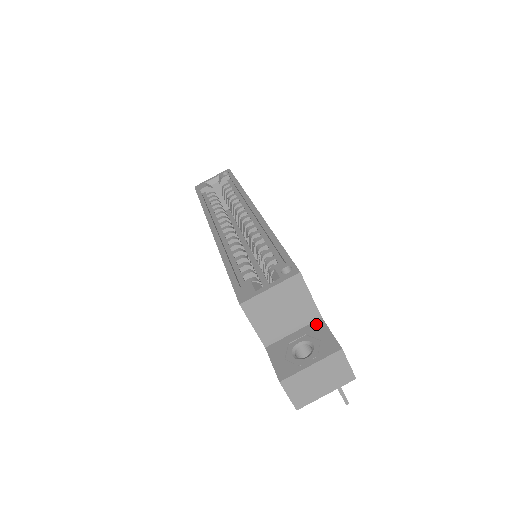
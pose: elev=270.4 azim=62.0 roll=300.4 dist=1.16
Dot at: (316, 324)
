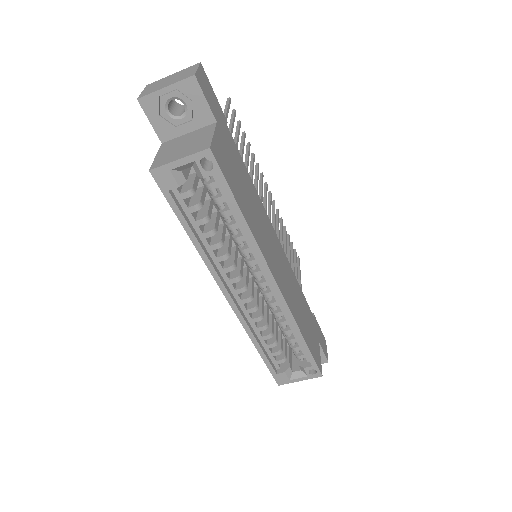
Dot at: occluded
